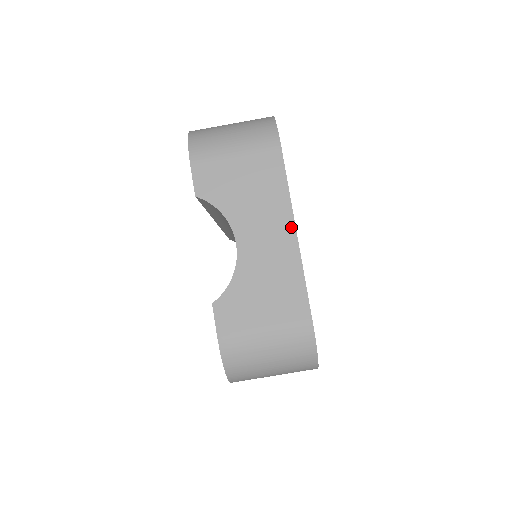
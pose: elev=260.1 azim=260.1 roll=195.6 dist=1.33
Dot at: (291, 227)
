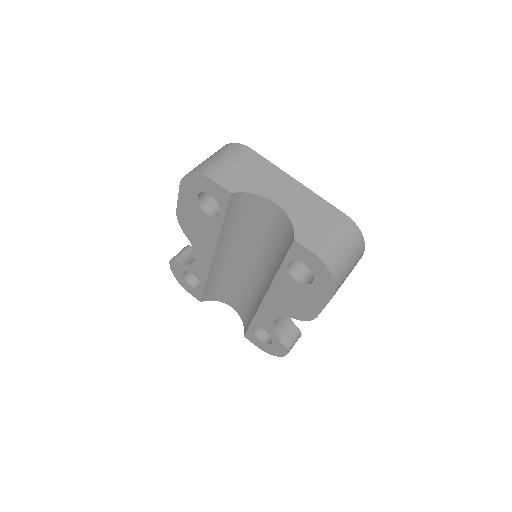
Dot at: (293, 180)
